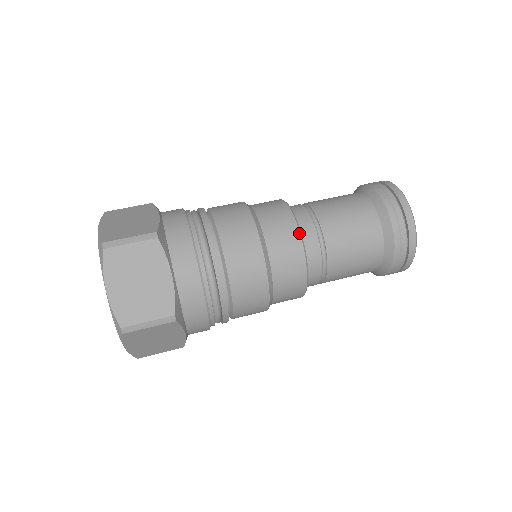
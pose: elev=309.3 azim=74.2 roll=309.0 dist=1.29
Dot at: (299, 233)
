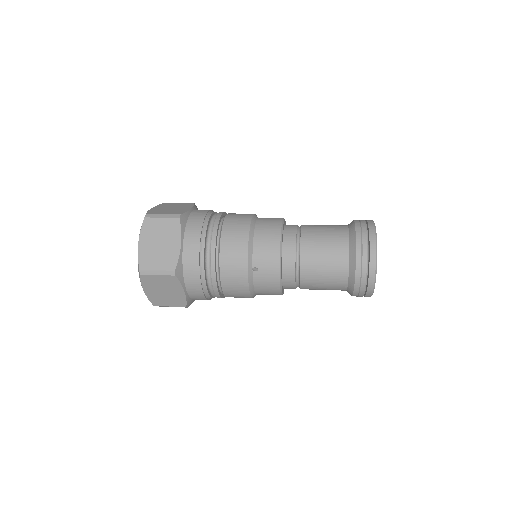
Dot at: occluded
